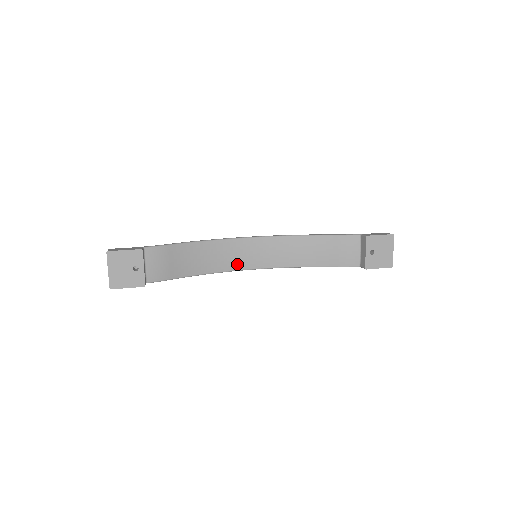
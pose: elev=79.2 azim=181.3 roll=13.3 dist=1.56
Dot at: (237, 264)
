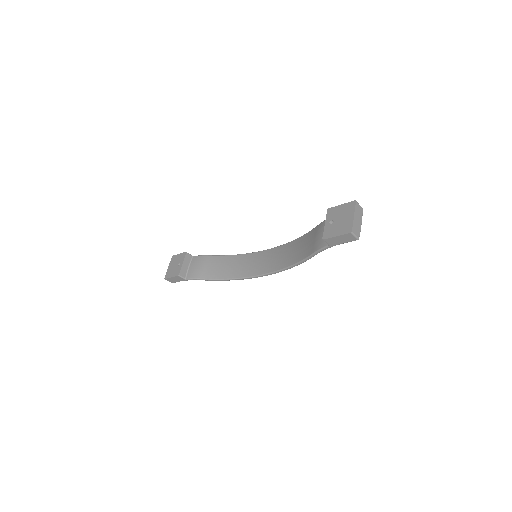
Dot at: (251, 271)
